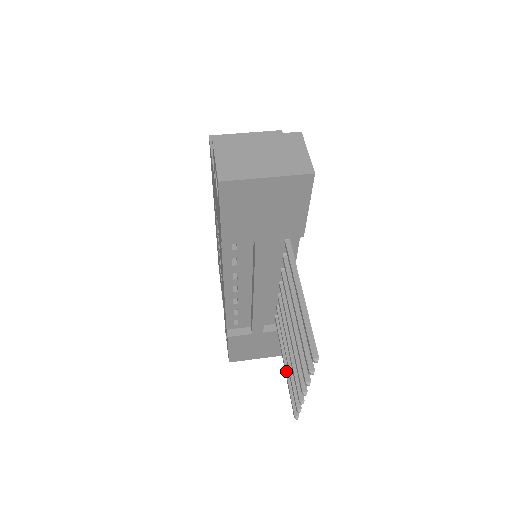
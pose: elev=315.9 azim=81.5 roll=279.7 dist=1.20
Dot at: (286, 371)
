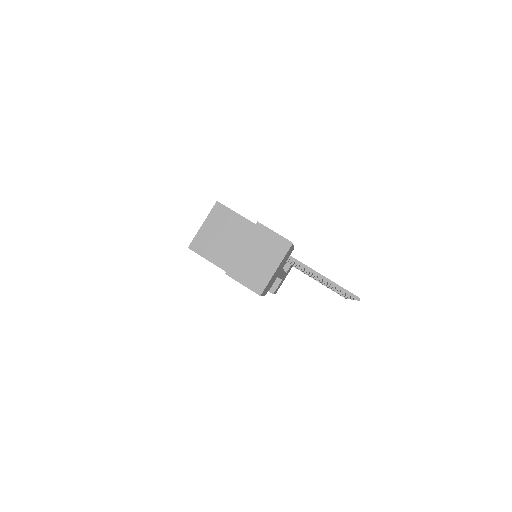
Dot at: occluded
